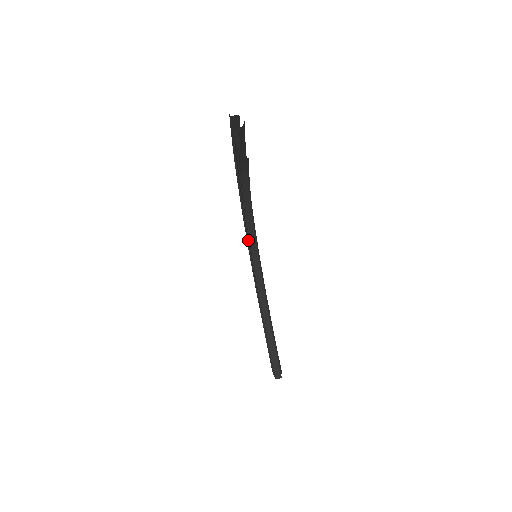
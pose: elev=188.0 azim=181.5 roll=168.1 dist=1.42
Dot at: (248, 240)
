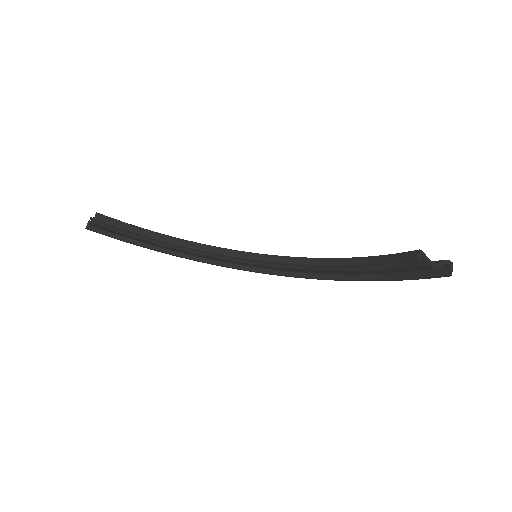
Dot at: (243, 263)
